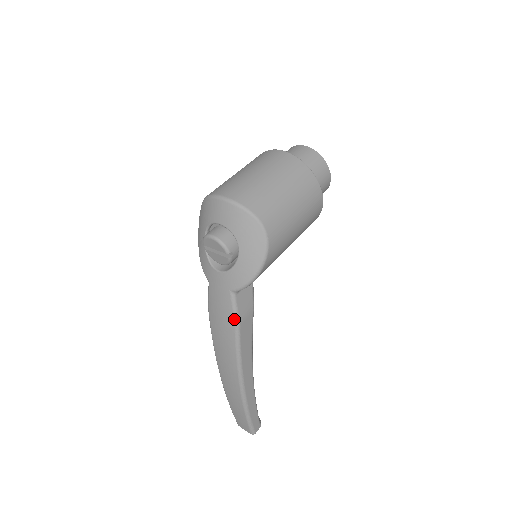
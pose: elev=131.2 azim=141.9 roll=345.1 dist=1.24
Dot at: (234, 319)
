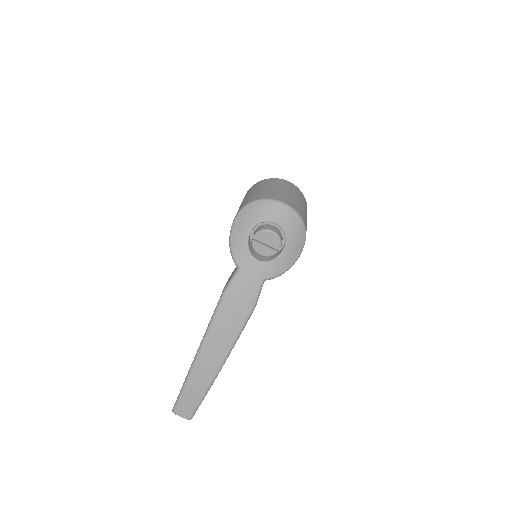
Dot at: (255, 303)
